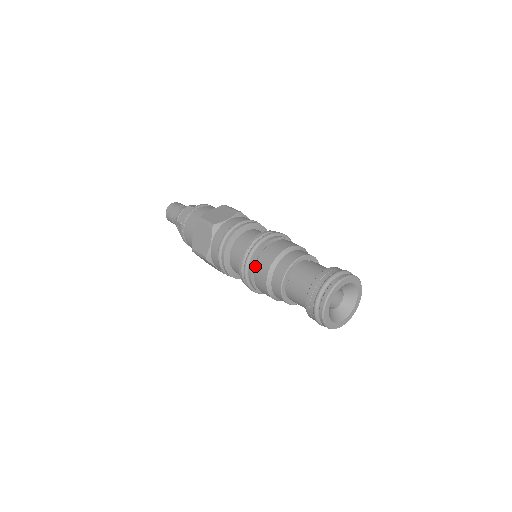
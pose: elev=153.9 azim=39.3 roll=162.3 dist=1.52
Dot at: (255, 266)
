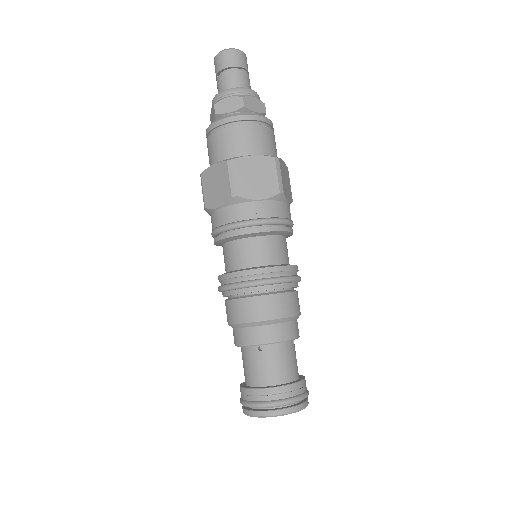
Dot at: occluded
